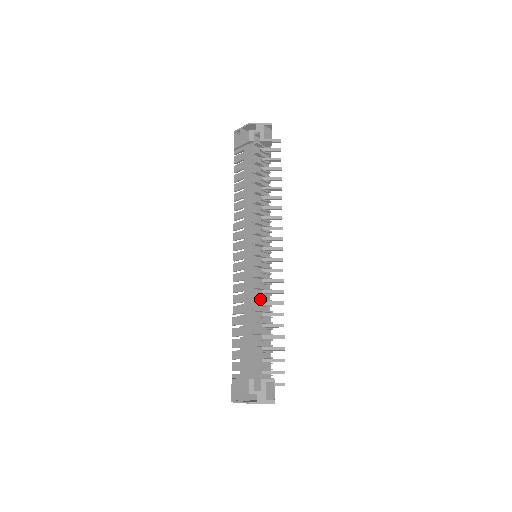
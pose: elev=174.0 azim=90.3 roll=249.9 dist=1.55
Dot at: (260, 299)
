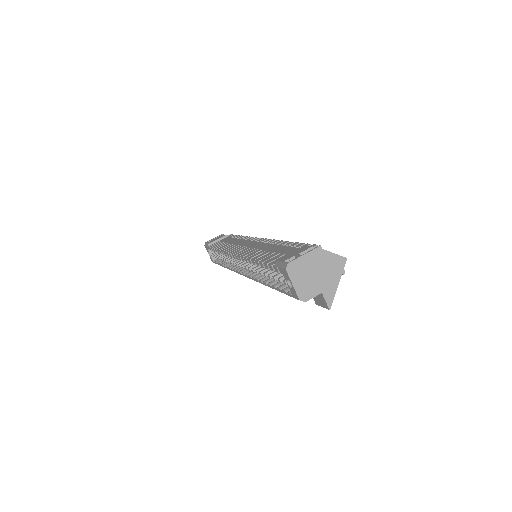
Dot at: occluded
